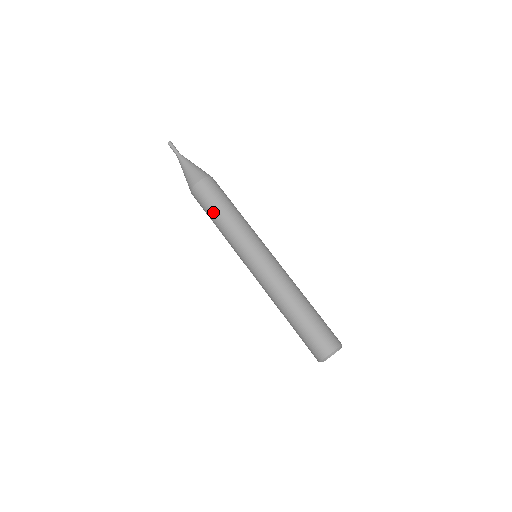
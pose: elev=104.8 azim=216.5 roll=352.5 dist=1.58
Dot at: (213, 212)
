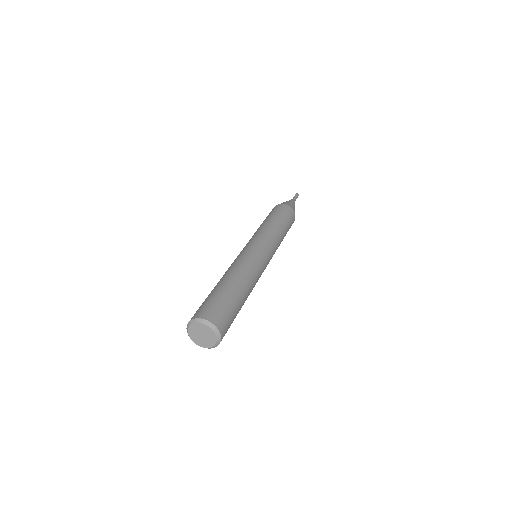
Dot at: occluded
